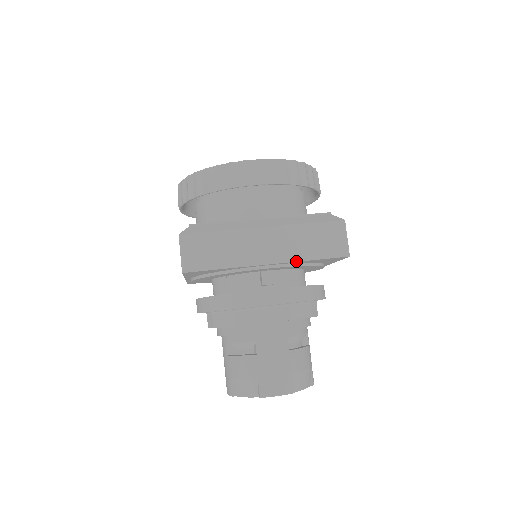
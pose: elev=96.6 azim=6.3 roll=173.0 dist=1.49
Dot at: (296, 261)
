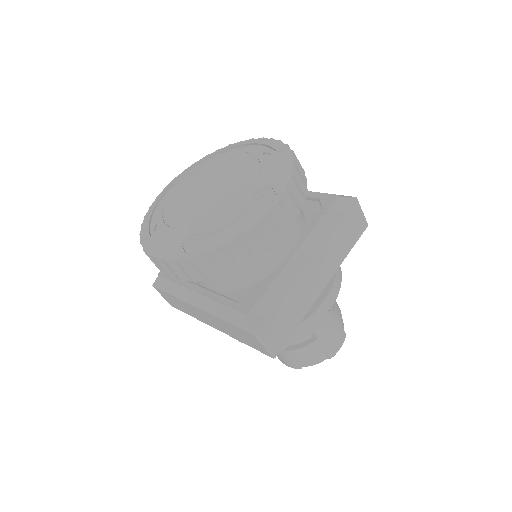
Dot at: occluded
